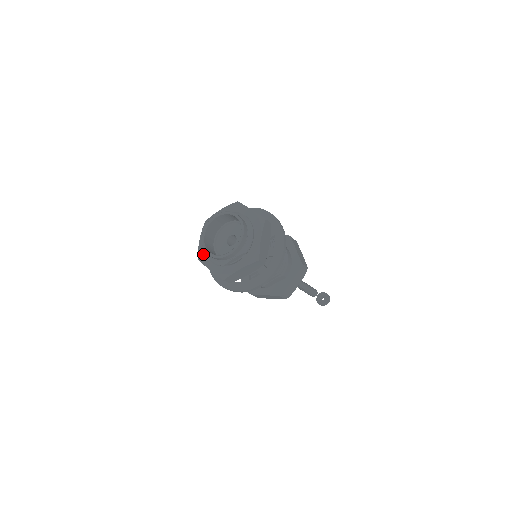
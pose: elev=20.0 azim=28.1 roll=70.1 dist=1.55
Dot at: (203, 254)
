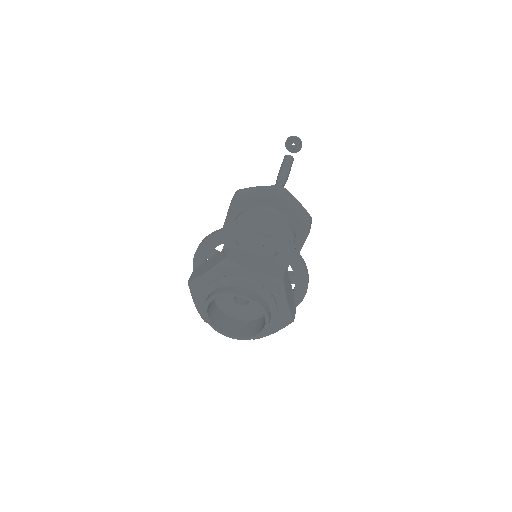
Dot at: occluded
